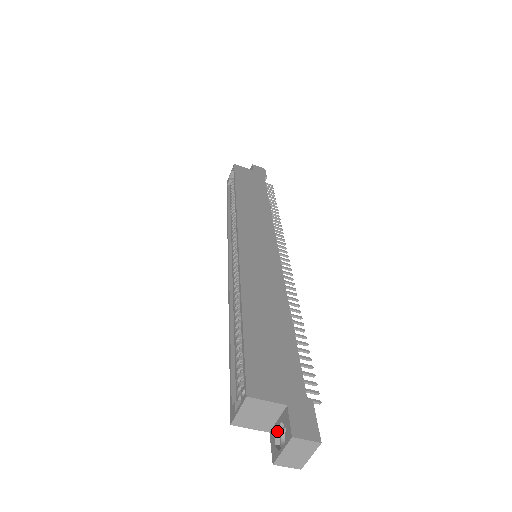
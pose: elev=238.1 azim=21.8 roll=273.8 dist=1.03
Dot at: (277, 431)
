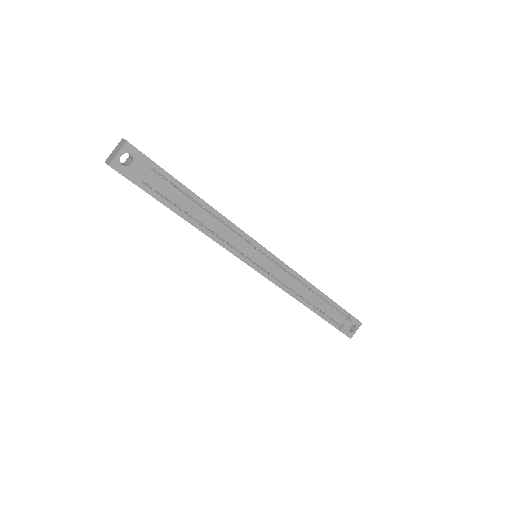
Dot at: occluded
